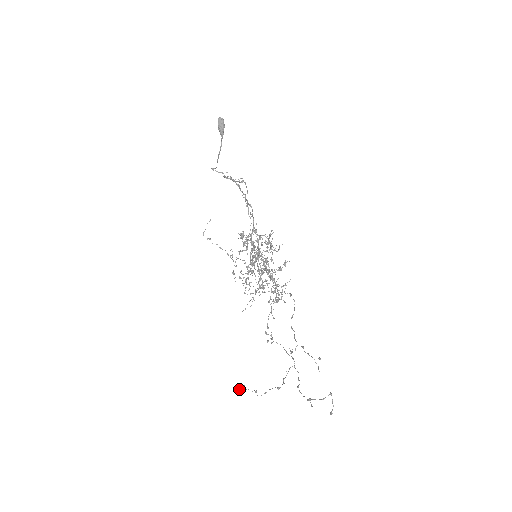
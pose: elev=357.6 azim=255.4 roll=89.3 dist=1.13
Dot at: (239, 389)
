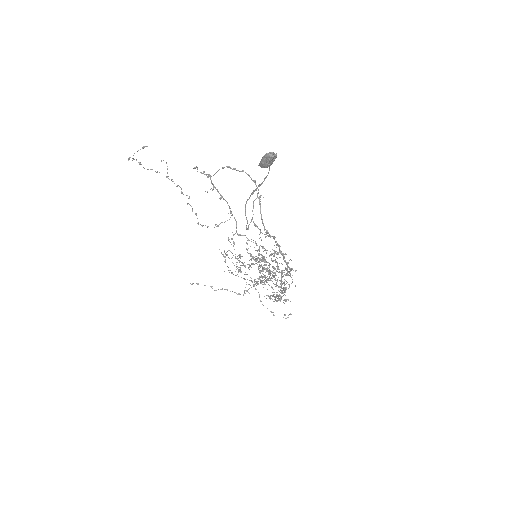
Dot at: (192, 284)
